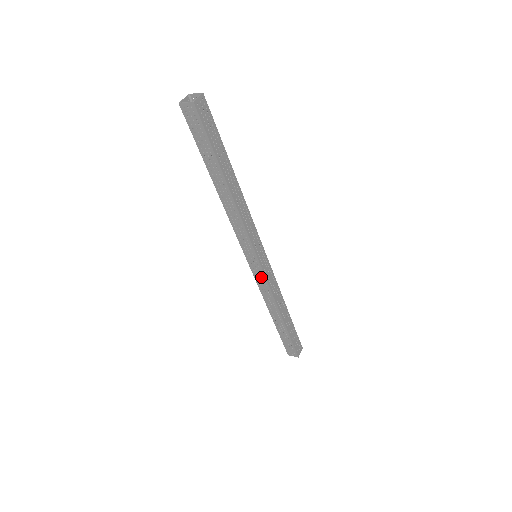
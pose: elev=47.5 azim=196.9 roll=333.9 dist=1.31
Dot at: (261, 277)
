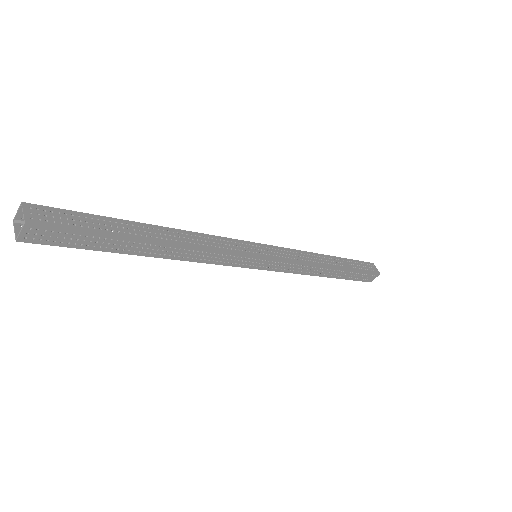
Dot at: (281, 265)
